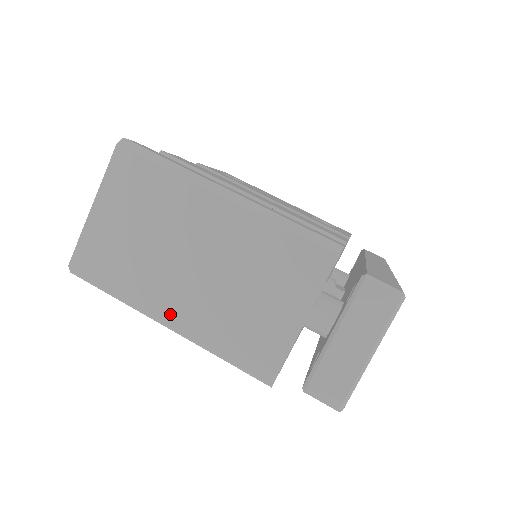
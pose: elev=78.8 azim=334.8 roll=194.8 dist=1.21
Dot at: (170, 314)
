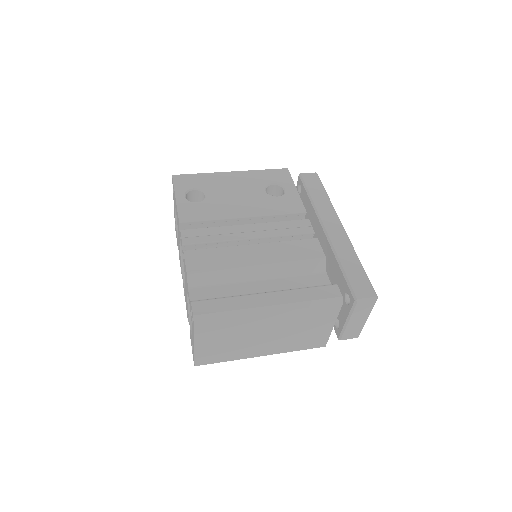
Dot at: (263, 354)
